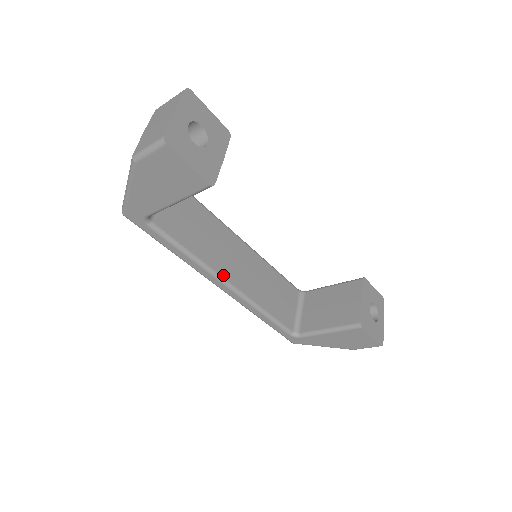
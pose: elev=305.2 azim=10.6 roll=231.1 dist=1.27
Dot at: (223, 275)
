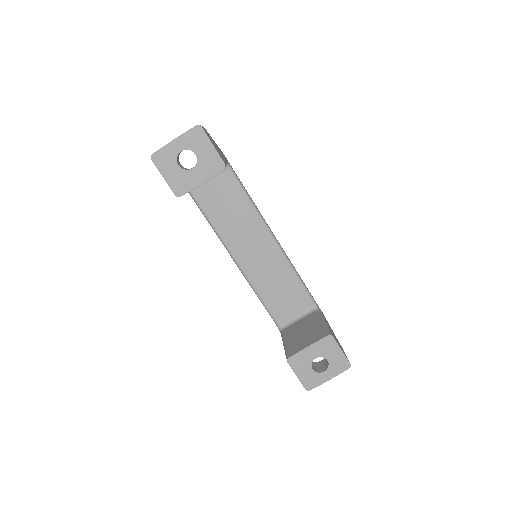
Dot at: (233, 252)
